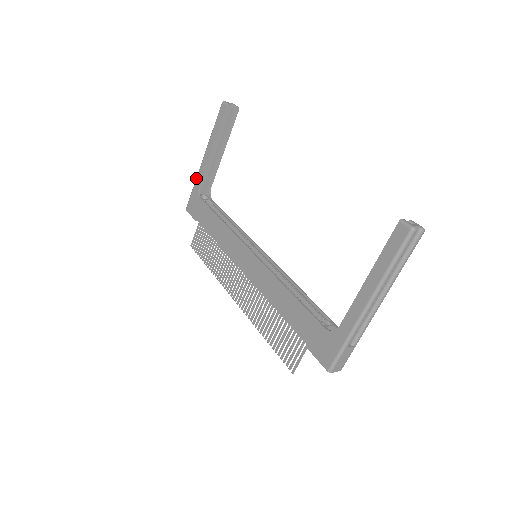
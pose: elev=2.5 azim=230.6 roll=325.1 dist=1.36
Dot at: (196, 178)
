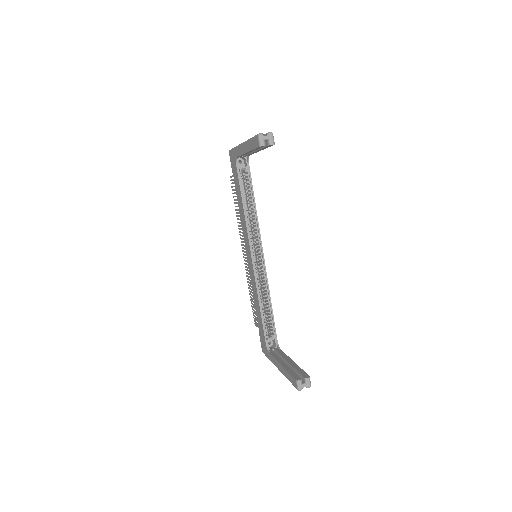
Dot at: (236, 147)
